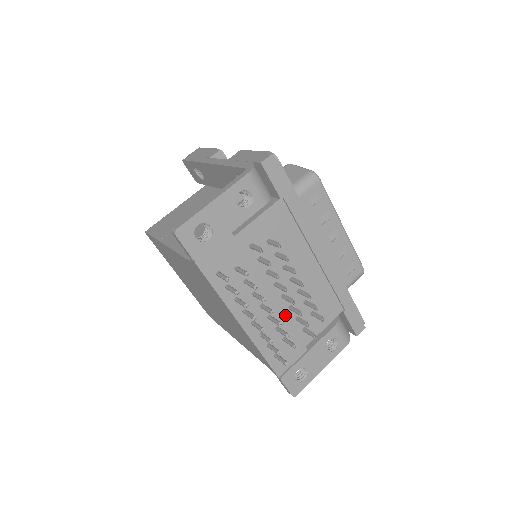
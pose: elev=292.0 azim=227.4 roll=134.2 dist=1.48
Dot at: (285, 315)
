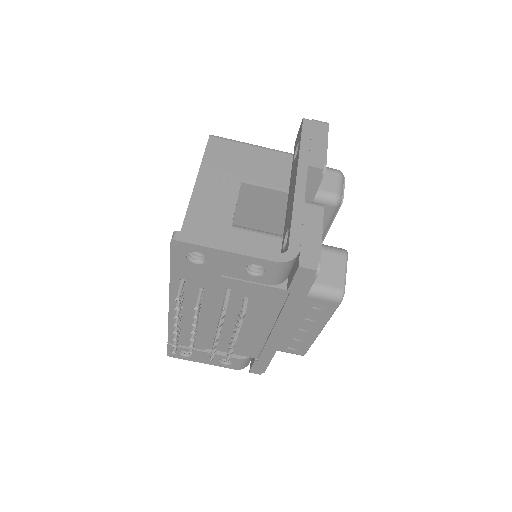
Dot at: (210, 329)
